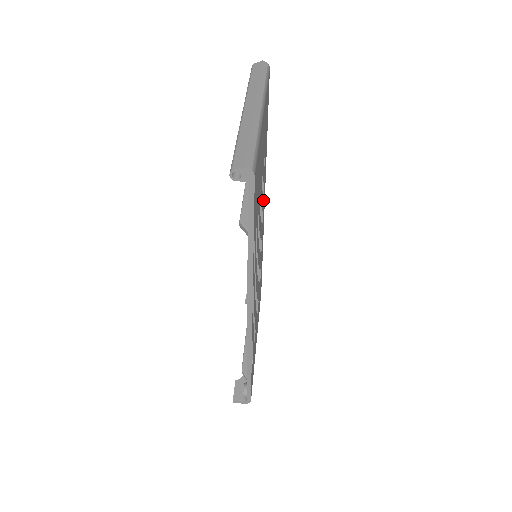
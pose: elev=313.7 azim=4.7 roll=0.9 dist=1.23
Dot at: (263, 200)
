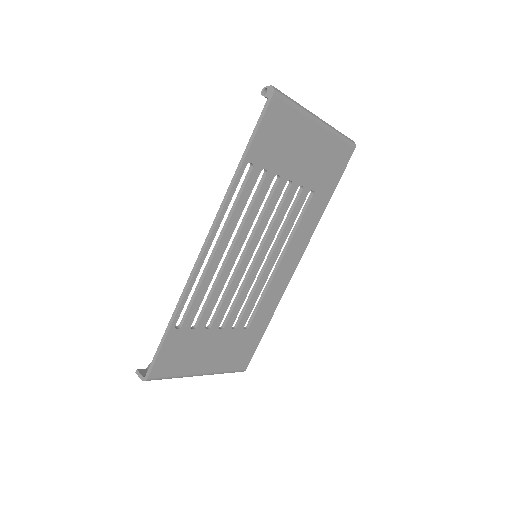
Dot at: (295, 236)
